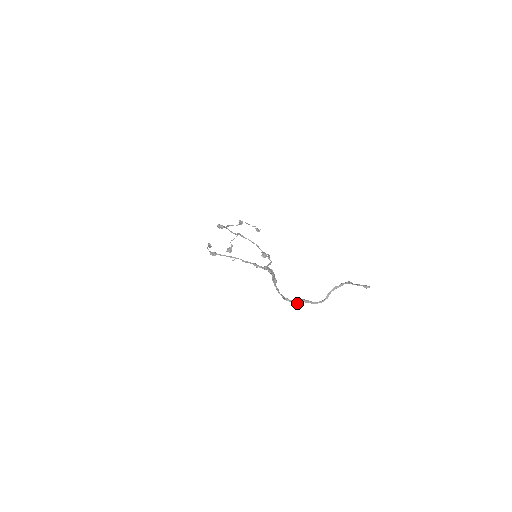
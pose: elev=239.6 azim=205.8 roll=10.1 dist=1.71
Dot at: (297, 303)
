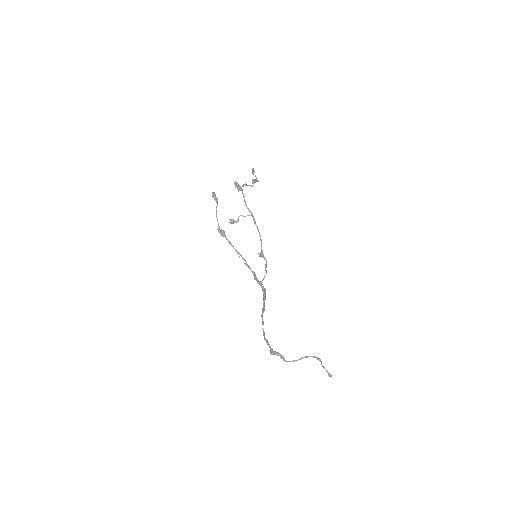
Dot at: (274, 354)
